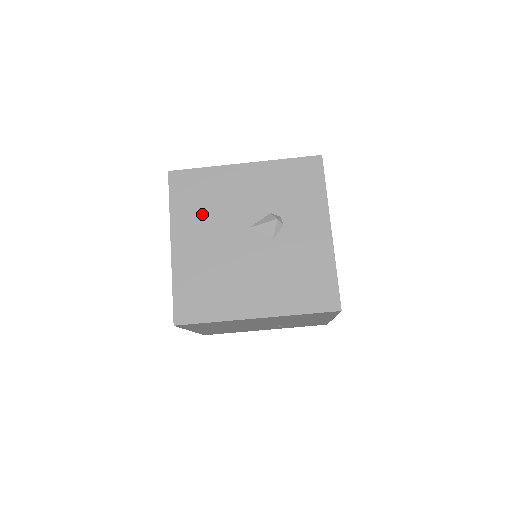
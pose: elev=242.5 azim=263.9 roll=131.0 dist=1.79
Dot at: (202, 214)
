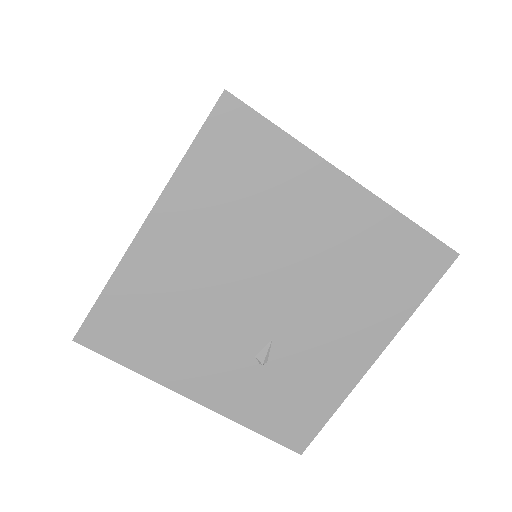
Dot at: occluded
